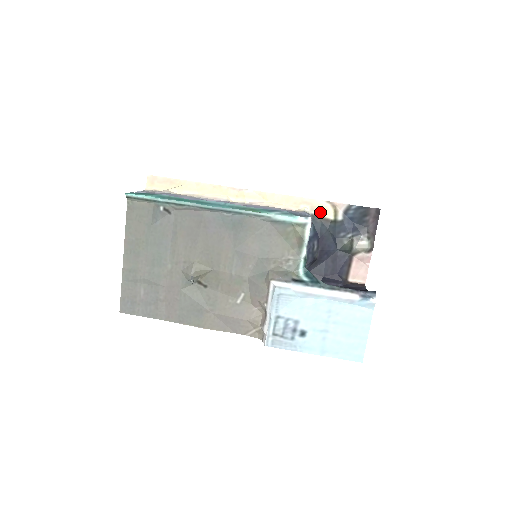
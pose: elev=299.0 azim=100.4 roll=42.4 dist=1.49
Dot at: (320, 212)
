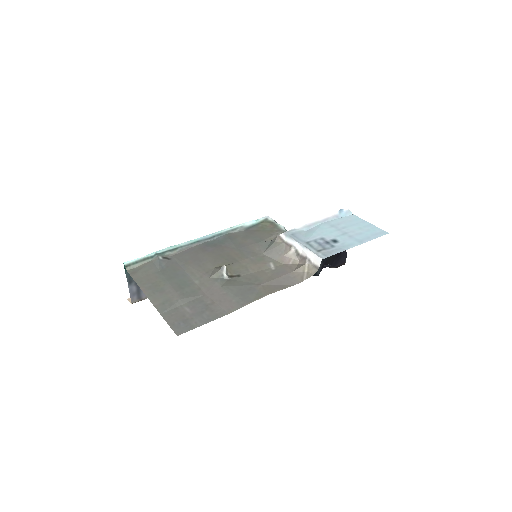
Dot at: occluded
